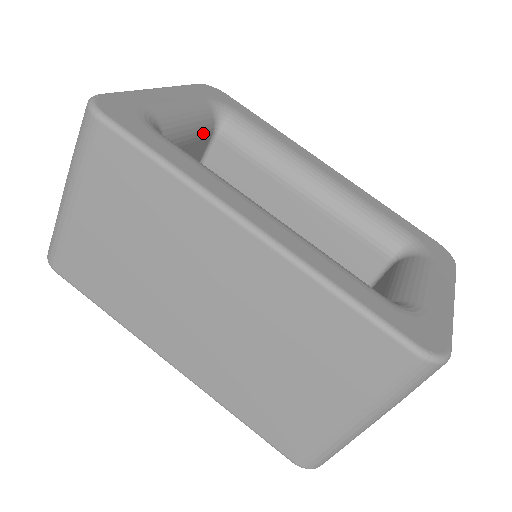
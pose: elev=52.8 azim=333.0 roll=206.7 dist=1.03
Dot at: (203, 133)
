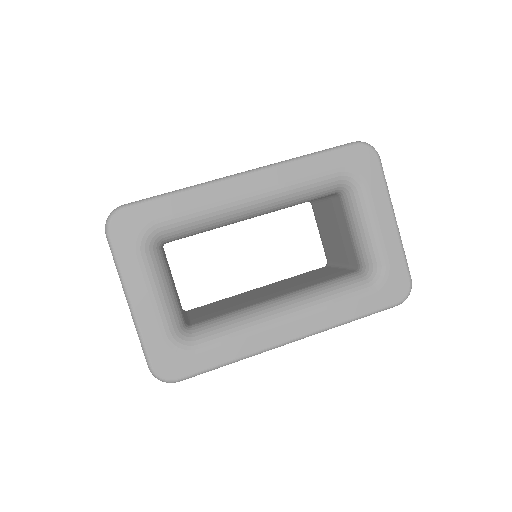
Dot at: (167, 266)
